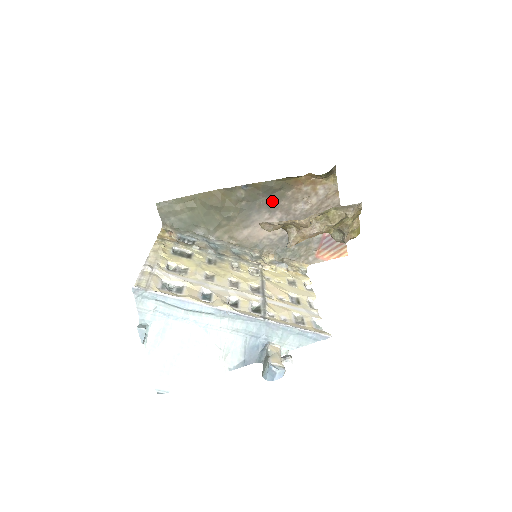
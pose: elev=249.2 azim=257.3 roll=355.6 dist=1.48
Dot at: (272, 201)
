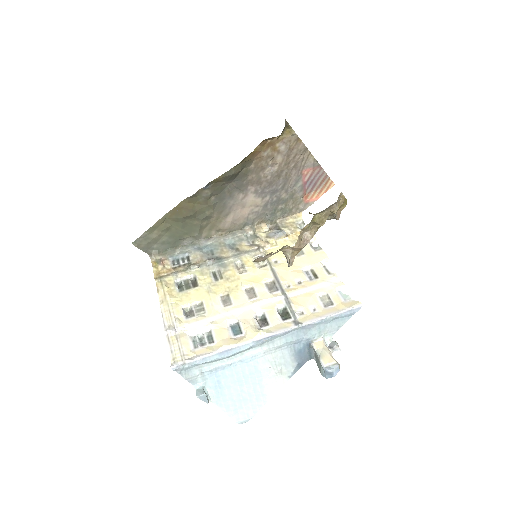
Dot at: (239, 182)
